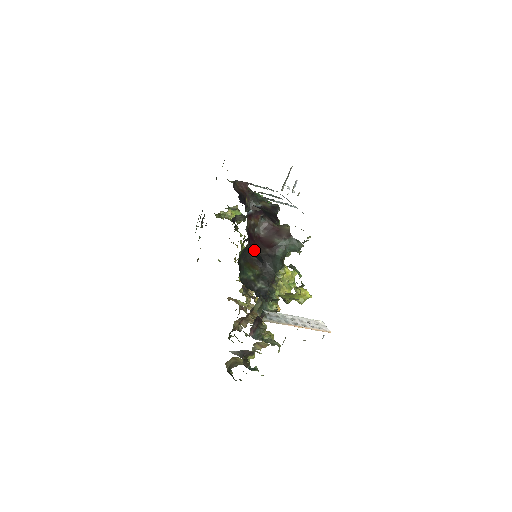
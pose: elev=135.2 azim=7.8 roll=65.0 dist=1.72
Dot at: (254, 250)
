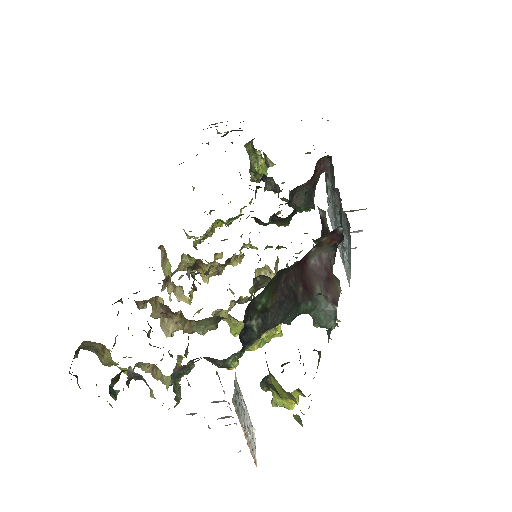
Dot at: (317, 294)
